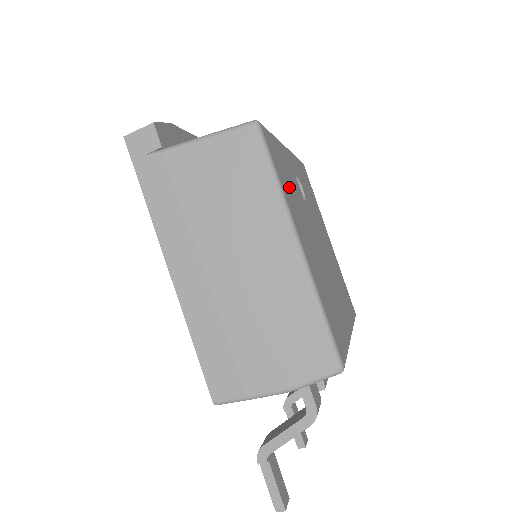
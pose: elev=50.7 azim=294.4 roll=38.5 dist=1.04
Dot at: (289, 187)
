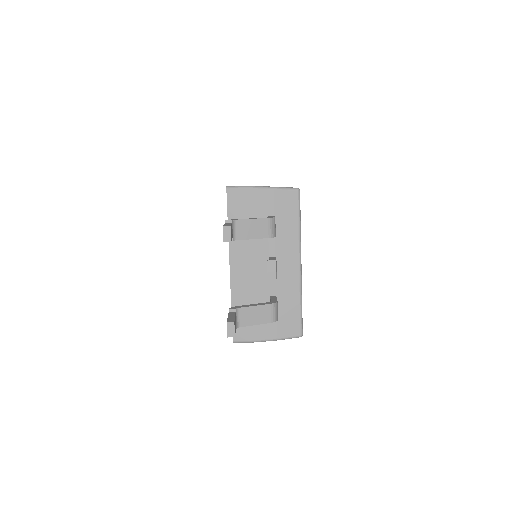
Dot at: occluded
